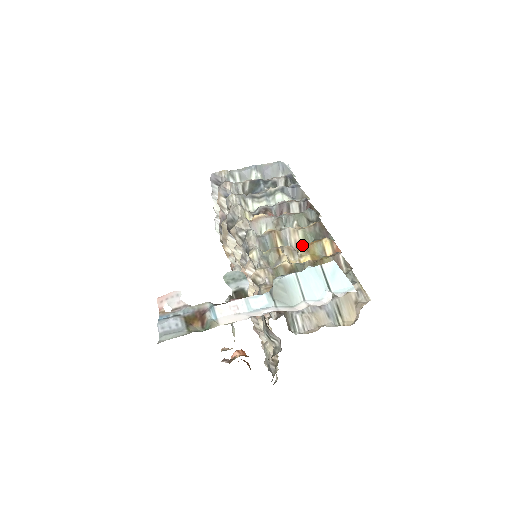
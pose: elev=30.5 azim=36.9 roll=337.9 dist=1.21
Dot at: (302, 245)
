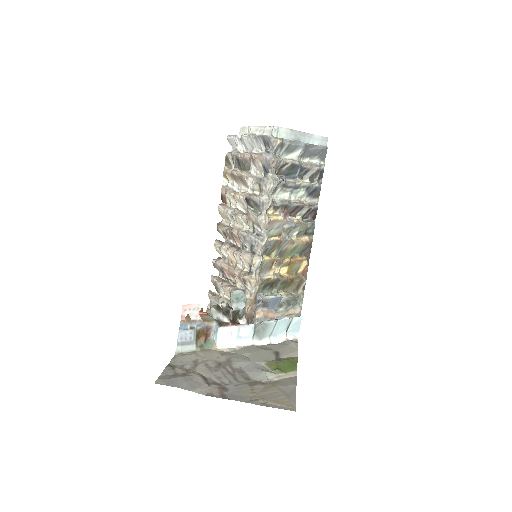
Dot at: (289, 260)
